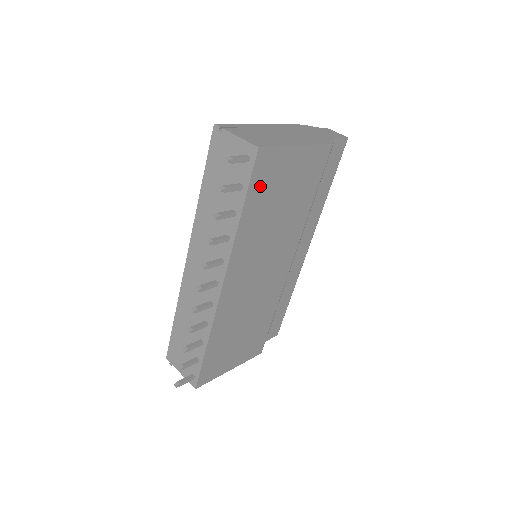
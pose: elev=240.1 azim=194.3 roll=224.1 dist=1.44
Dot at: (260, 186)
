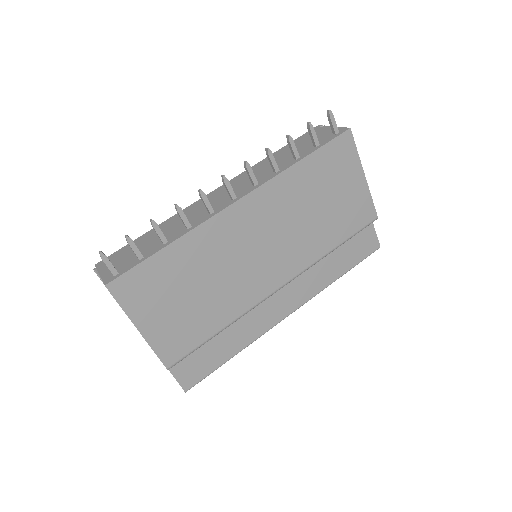
Dot at: (328, 159)
